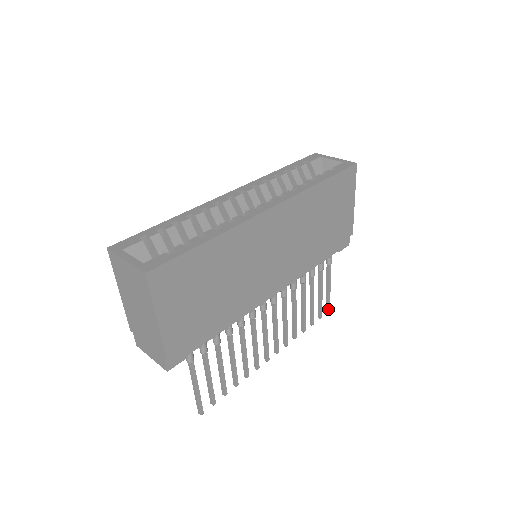
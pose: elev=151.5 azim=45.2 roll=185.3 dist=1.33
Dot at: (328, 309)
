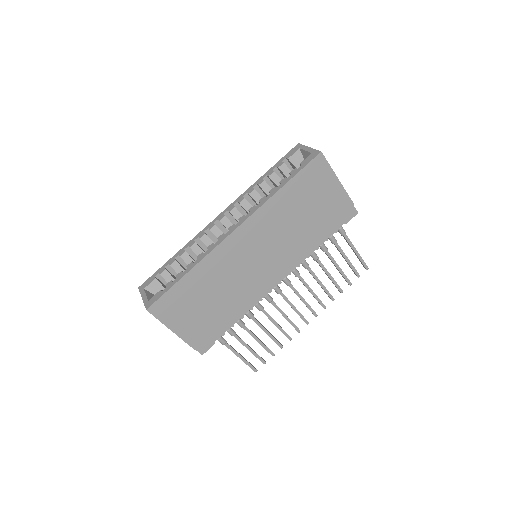
Dot at: (365, 267)
